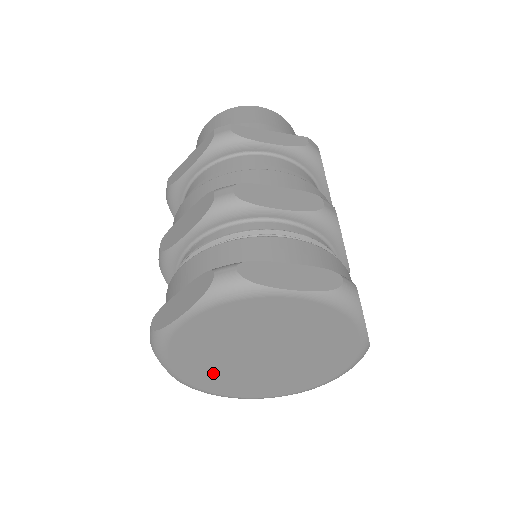
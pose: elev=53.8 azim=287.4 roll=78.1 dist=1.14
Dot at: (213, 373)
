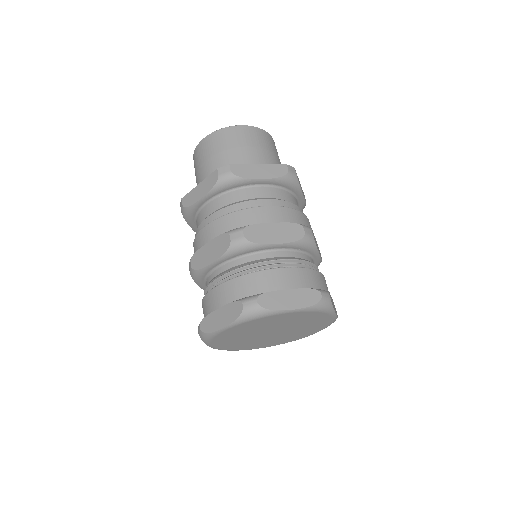
Dot at: (239, 344)
